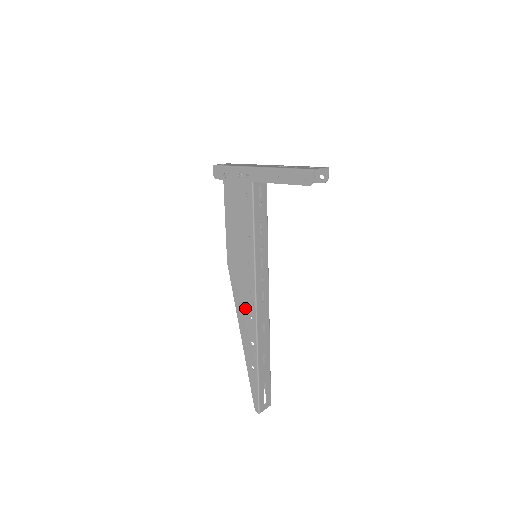
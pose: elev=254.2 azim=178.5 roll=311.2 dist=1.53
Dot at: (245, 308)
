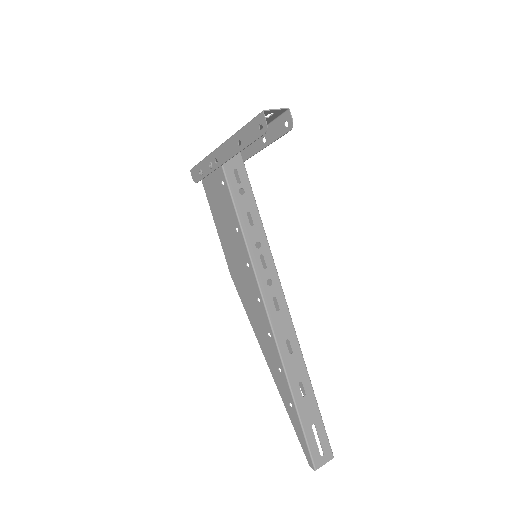
Dot at: (260, 325)
